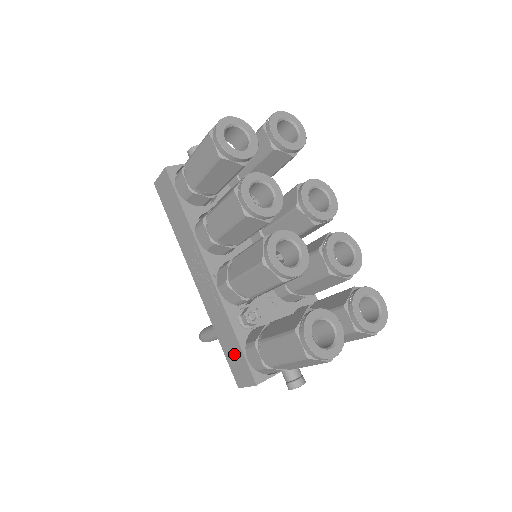
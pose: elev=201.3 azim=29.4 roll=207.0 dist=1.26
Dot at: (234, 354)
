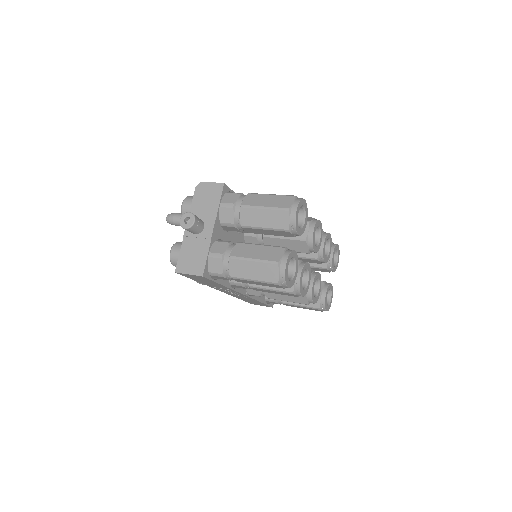
Dot at: occluded
